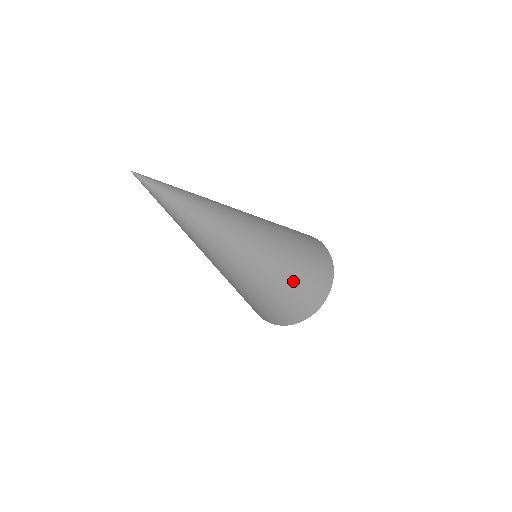
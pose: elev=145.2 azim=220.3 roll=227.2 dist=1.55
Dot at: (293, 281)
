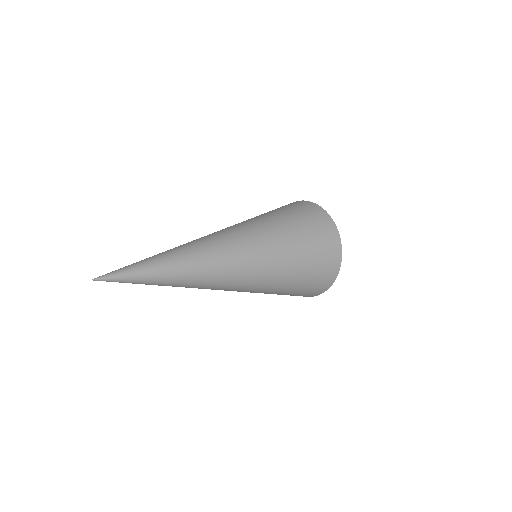
Dot at: (297, 248)
